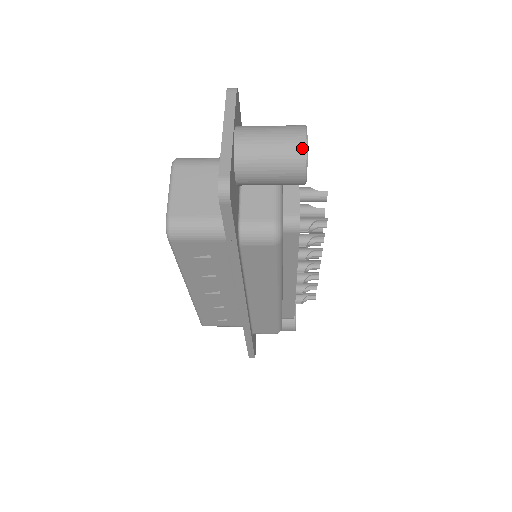
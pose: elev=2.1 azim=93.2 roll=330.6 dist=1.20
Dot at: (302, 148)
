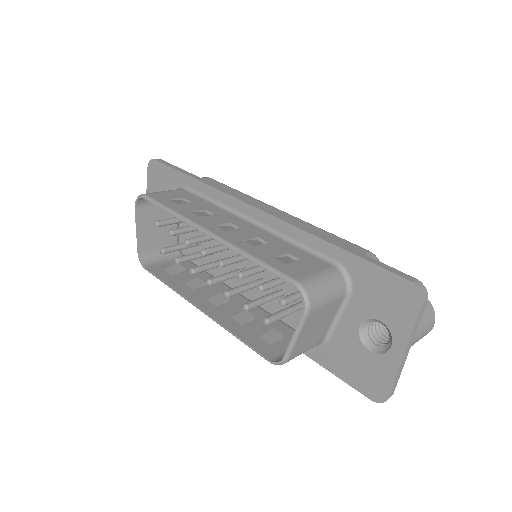
Dot at: occluded
